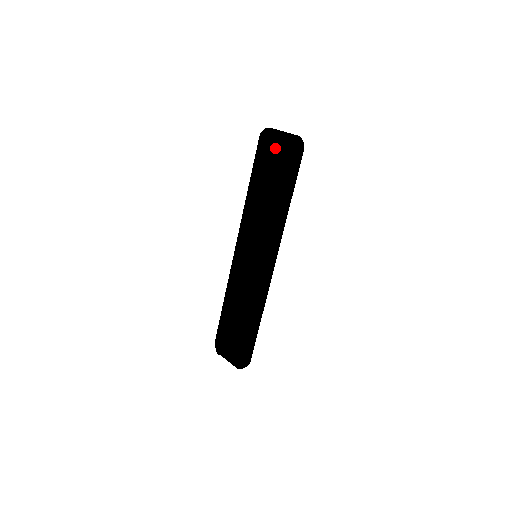
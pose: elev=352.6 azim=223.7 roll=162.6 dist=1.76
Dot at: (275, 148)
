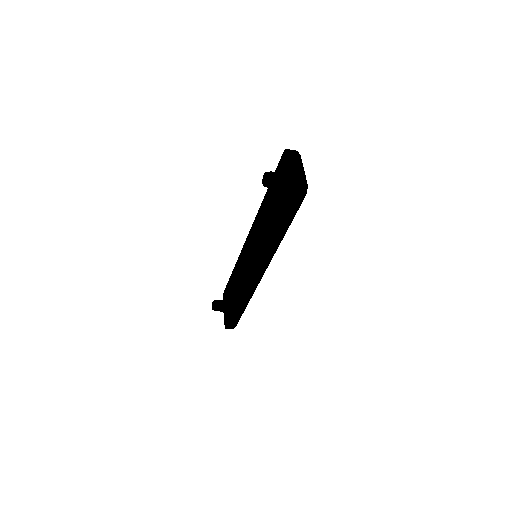
Dot at: (277, 182)
